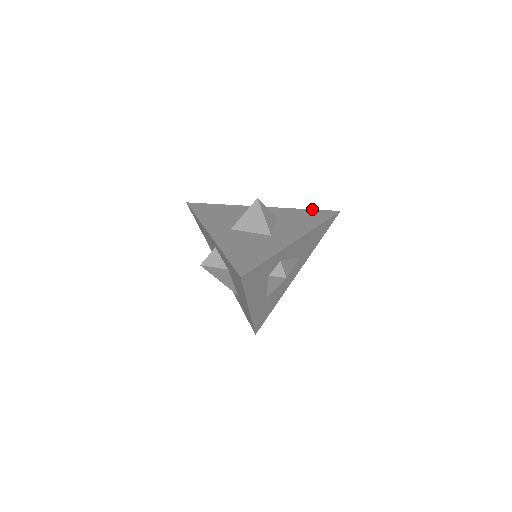
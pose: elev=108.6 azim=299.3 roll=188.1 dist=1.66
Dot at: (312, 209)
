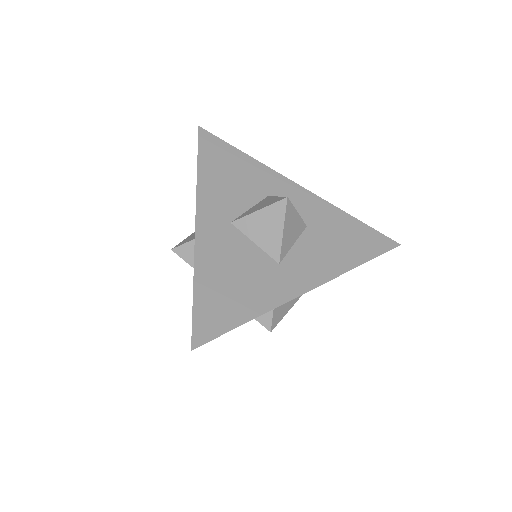
Dot at: (364, 223)
